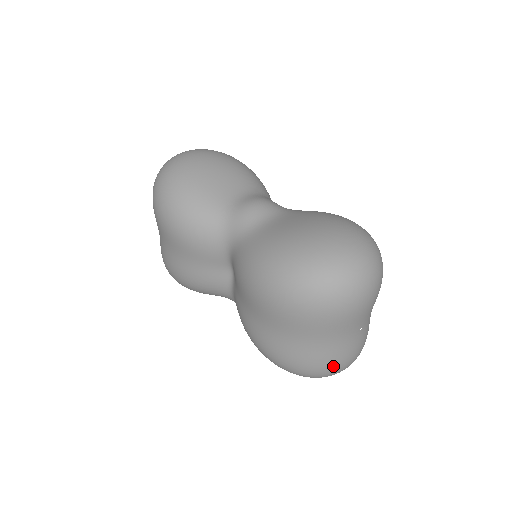
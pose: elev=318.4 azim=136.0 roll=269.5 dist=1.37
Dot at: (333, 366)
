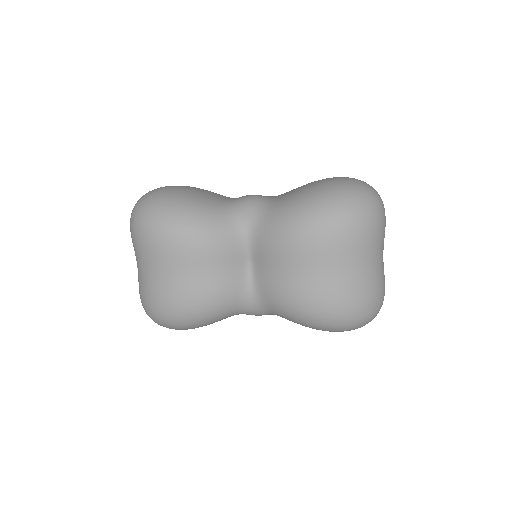
Dot at: (380, 295)
